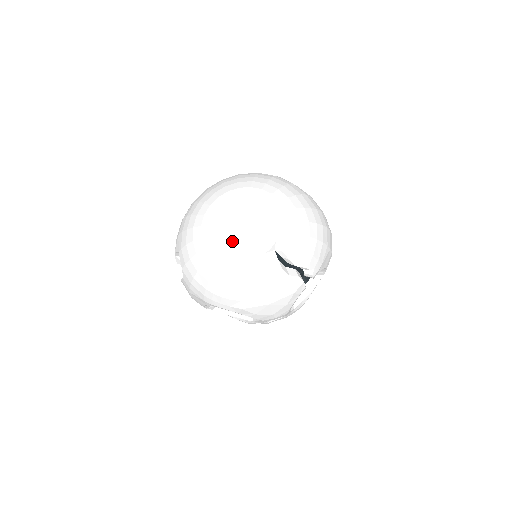
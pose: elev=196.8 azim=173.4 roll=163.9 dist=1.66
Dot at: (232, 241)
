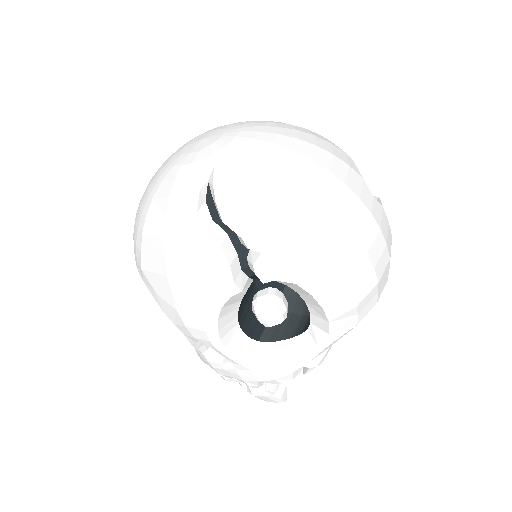
Dot at: (175, 156)
